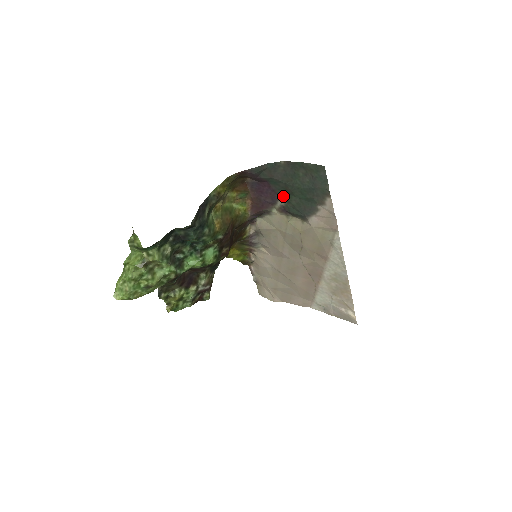
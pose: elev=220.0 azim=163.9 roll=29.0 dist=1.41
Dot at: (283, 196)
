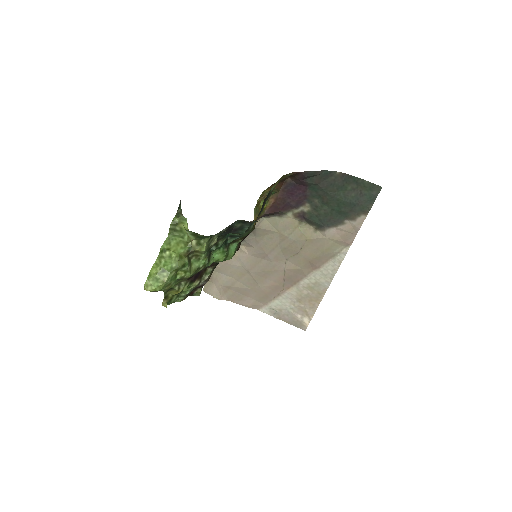
Dot at: (312, 203)
